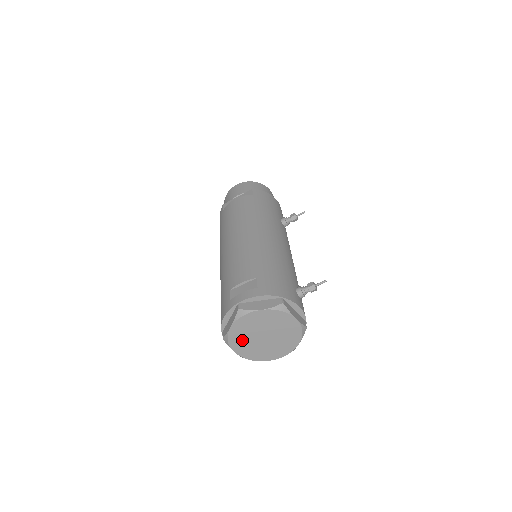
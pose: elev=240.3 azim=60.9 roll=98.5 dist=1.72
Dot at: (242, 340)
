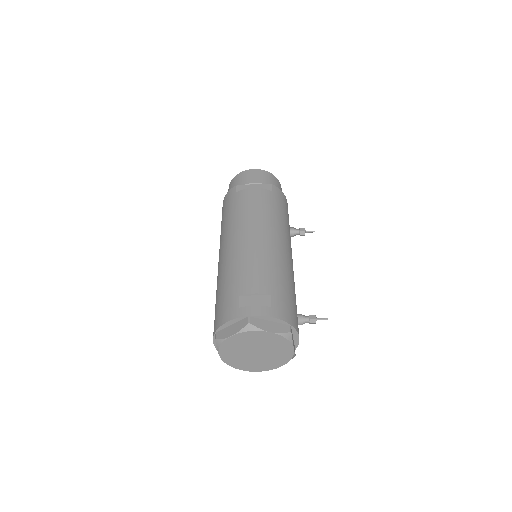
Dot at: (234, 348)
